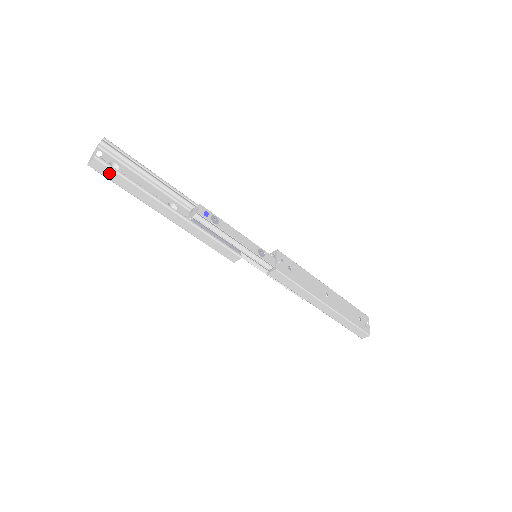
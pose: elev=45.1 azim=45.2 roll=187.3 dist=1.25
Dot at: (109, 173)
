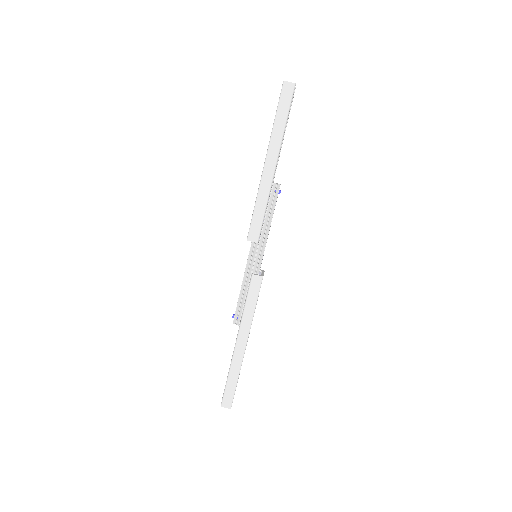
Dot at: (286, 100)
